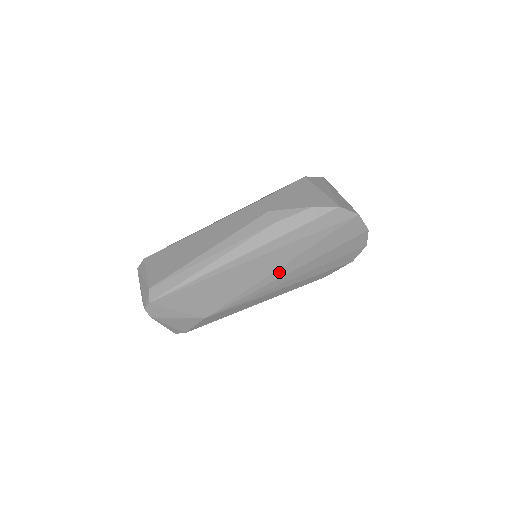
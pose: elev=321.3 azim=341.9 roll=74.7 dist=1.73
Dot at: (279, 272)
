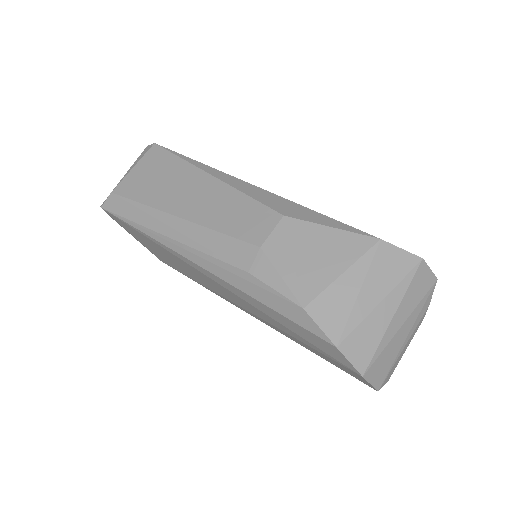
Dot at: (241, 307)
